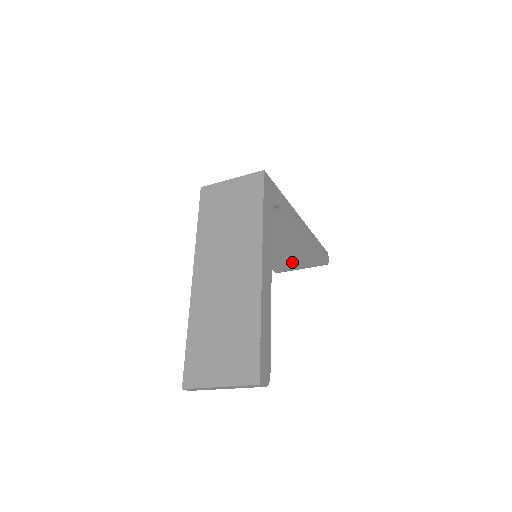
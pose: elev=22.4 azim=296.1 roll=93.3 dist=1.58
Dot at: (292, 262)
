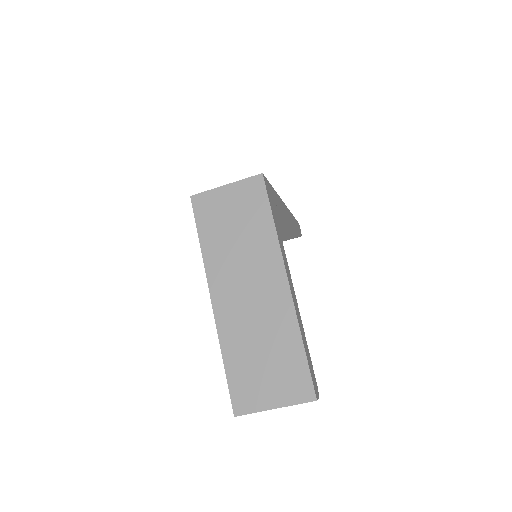
Dot at: occluded
